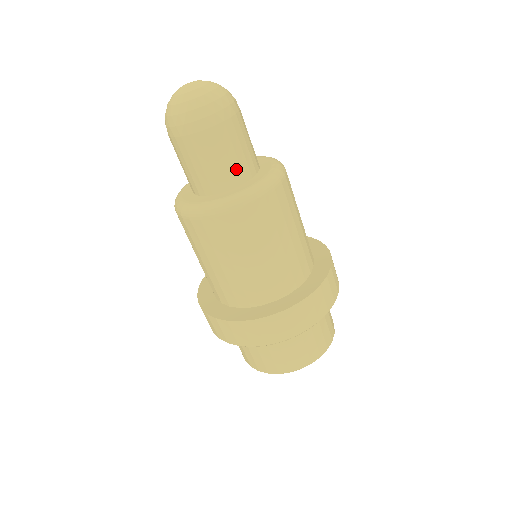
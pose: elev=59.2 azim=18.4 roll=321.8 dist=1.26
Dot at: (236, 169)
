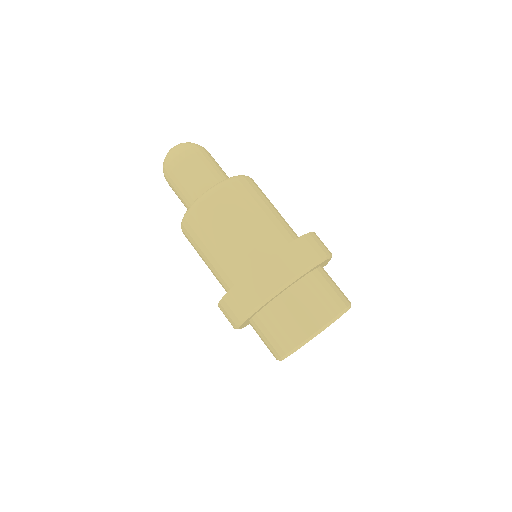
Dot at: (196, 190)
